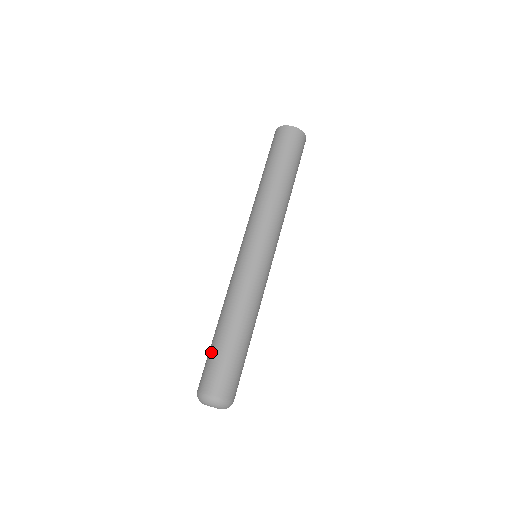
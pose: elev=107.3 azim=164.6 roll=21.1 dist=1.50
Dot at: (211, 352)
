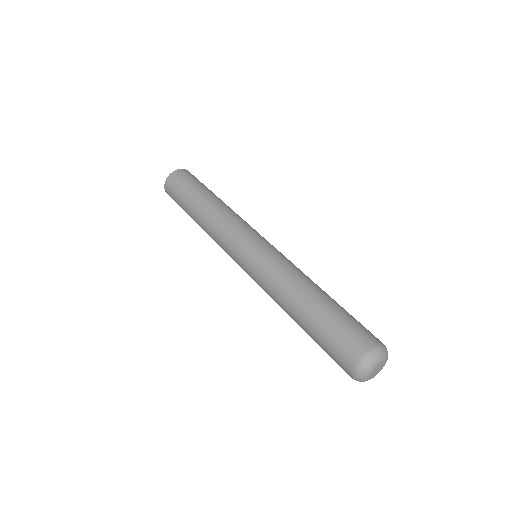
Dot at: (336, 316)
